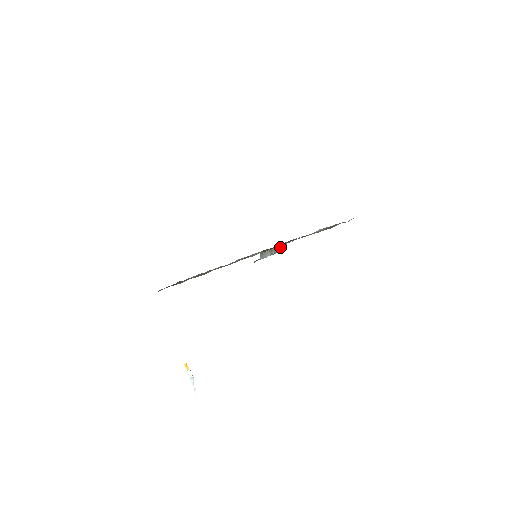
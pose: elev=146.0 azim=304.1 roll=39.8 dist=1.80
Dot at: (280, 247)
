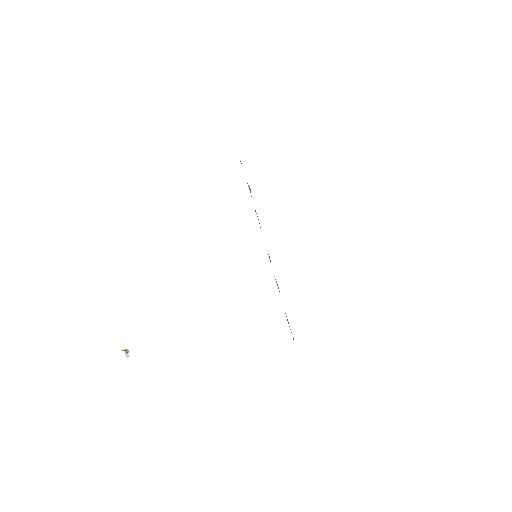
Dot at: occluded
